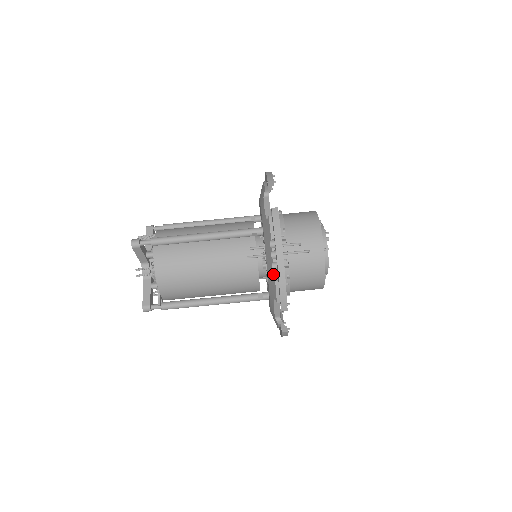
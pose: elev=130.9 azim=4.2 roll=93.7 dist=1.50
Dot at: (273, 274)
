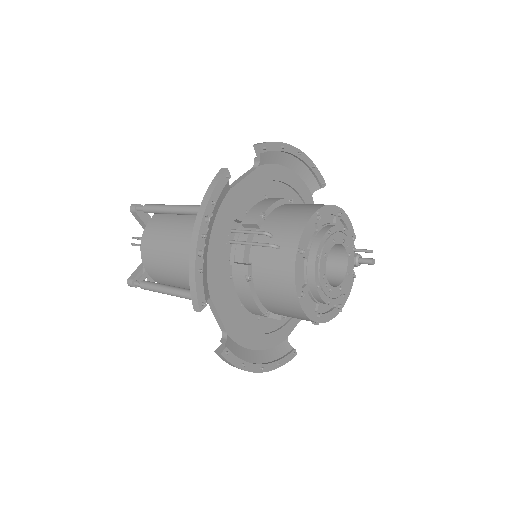
Dot at: occluded
